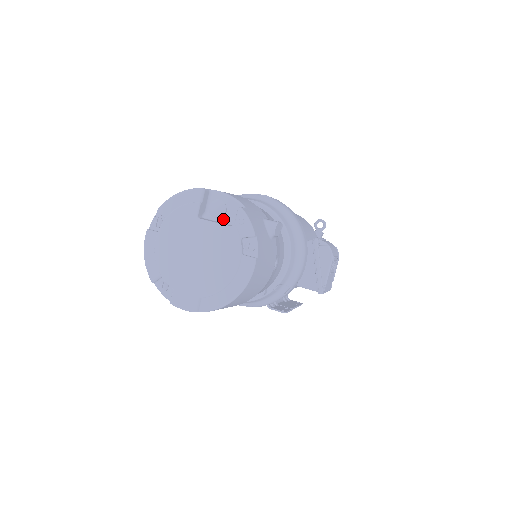
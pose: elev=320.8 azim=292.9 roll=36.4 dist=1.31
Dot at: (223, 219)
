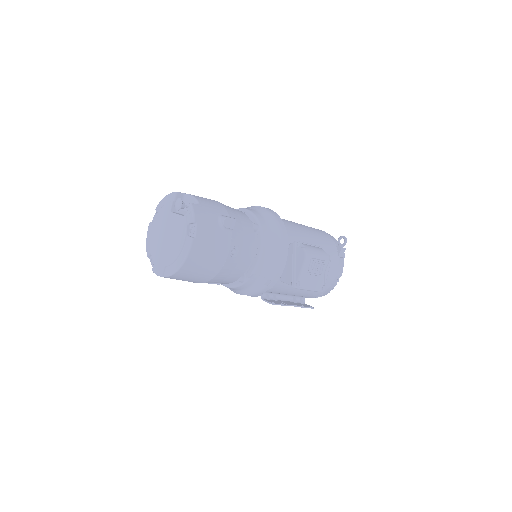
Dot at: occluded
